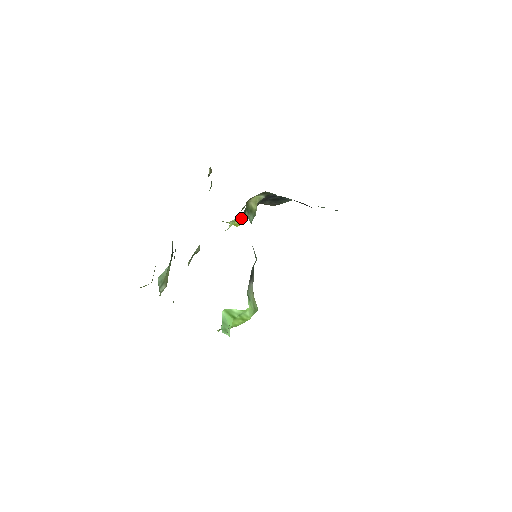
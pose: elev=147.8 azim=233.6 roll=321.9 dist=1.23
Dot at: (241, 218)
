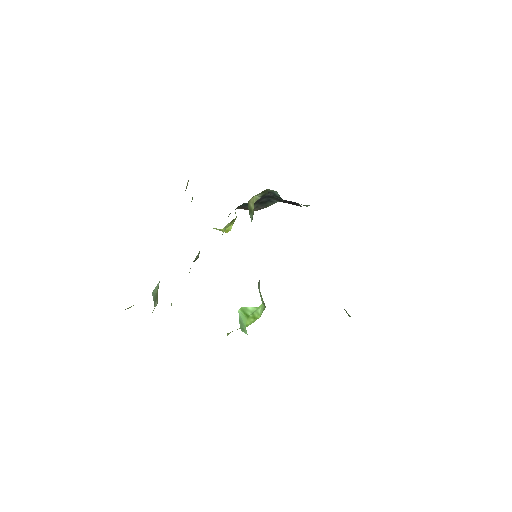
Dot at: (231, 223)
